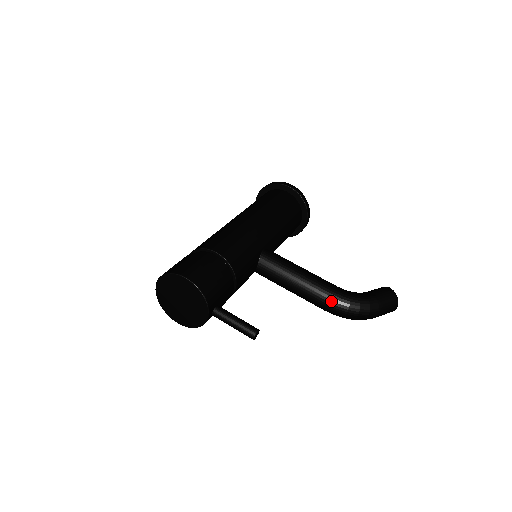
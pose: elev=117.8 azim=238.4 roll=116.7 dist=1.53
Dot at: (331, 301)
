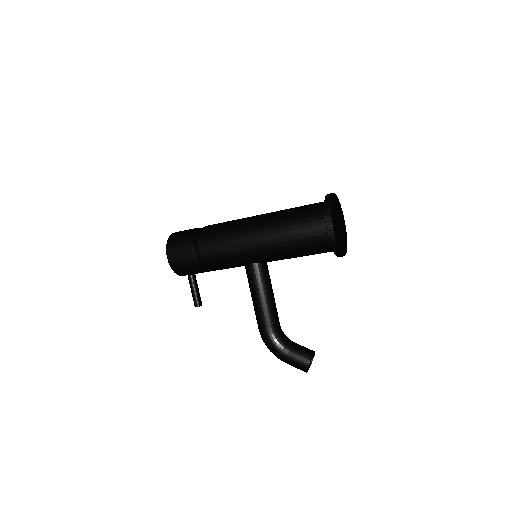
Dot at: (259, 330)
